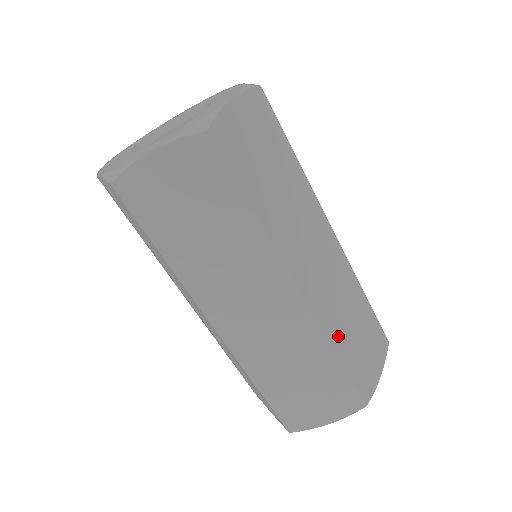
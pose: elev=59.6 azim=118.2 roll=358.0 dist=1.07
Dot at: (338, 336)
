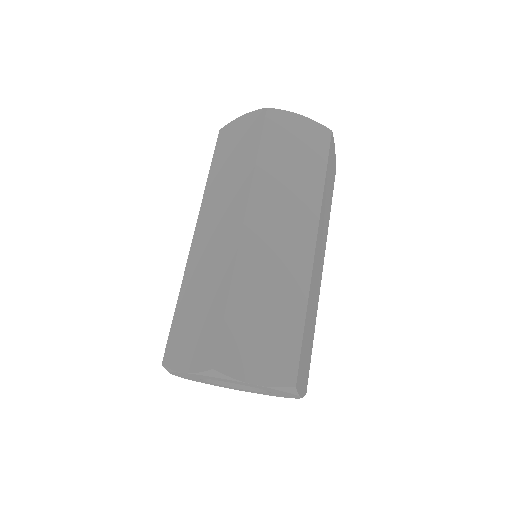
Dot at: (309, 309)
